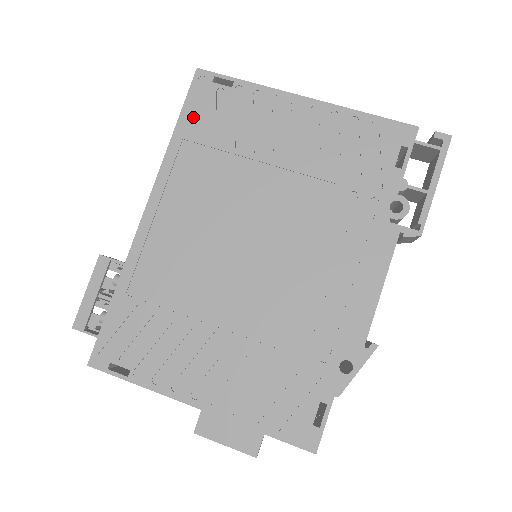
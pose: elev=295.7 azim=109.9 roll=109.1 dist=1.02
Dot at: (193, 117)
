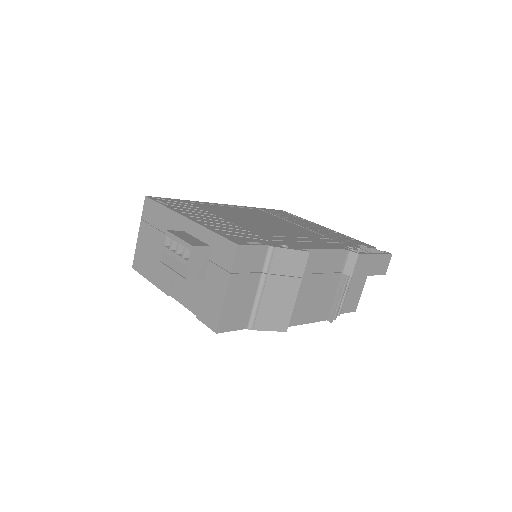
Dot at: (270, 210)
